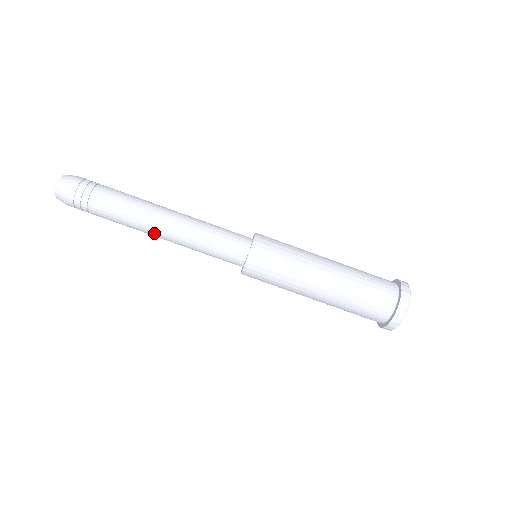
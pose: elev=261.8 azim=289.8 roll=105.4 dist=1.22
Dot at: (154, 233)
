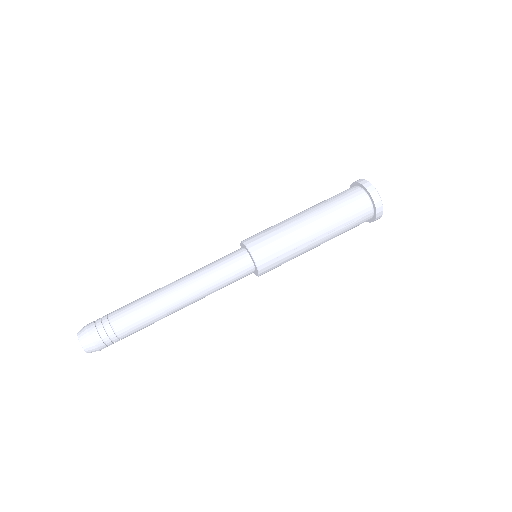
Dot at: (170, 292)
